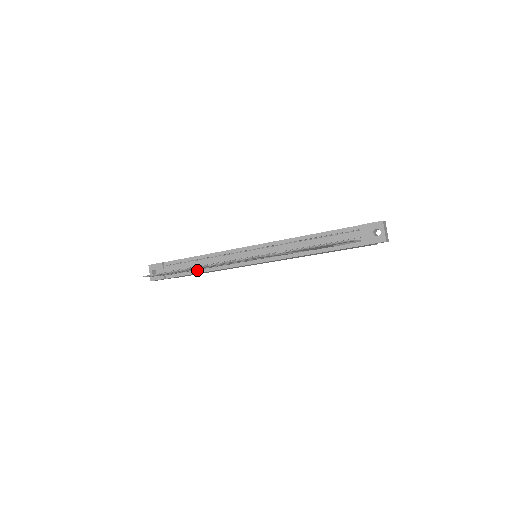
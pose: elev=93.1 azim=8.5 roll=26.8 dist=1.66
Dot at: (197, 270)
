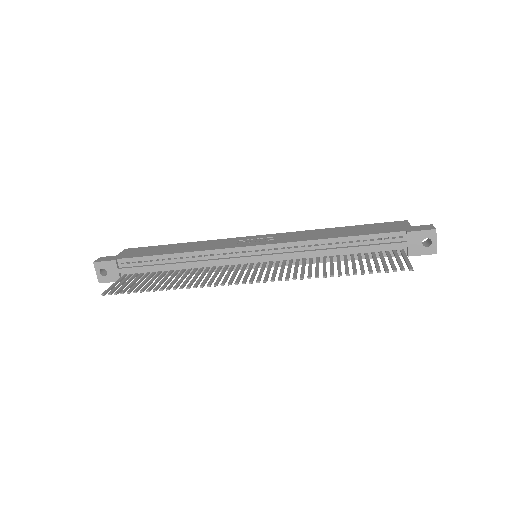
Dot at: (171, 272)
